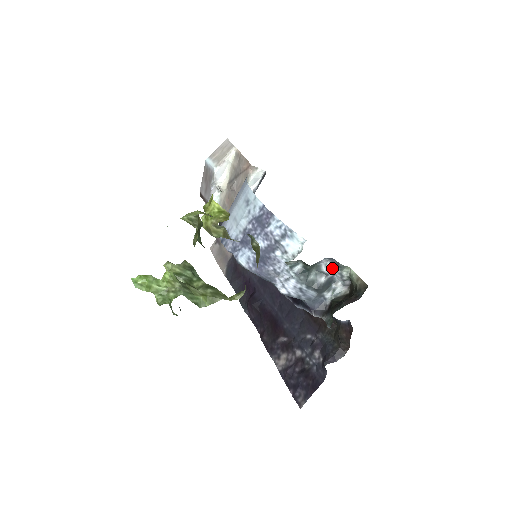
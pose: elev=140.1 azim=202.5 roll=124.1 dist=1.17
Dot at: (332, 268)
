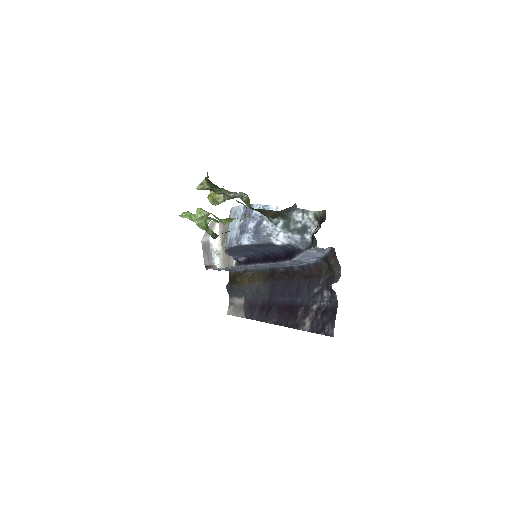
Dot at: (301, 216)
